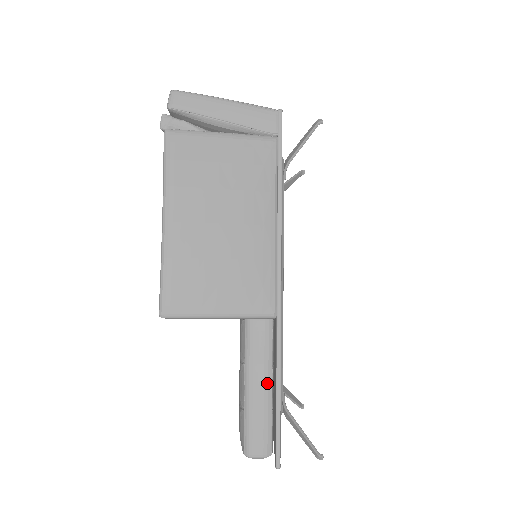
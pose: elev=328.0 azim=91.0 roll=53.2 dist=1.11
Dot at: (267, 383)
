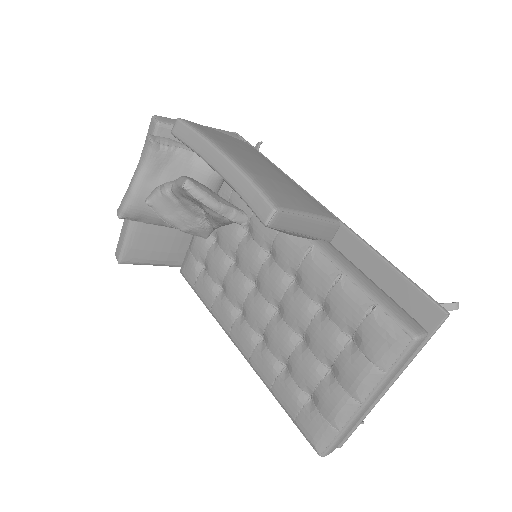
Dot at: (371, 281)
